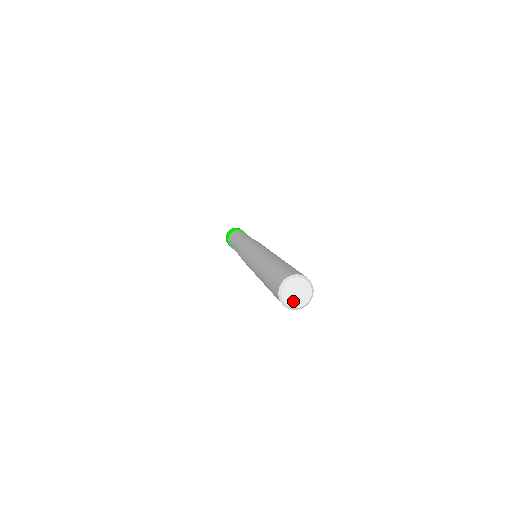
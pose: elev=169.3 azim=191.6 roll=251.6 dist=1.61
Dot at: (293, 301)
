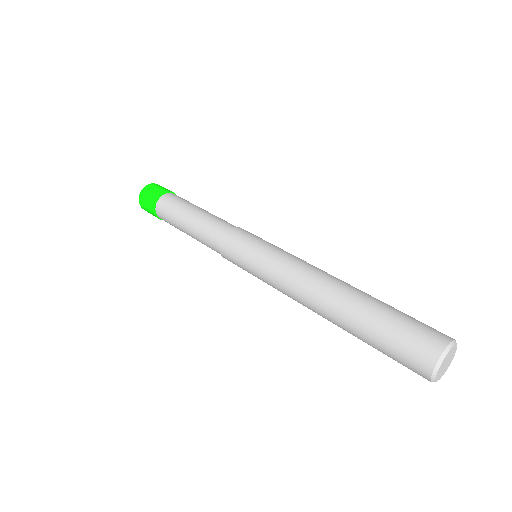
Dot at: (441, 373)
